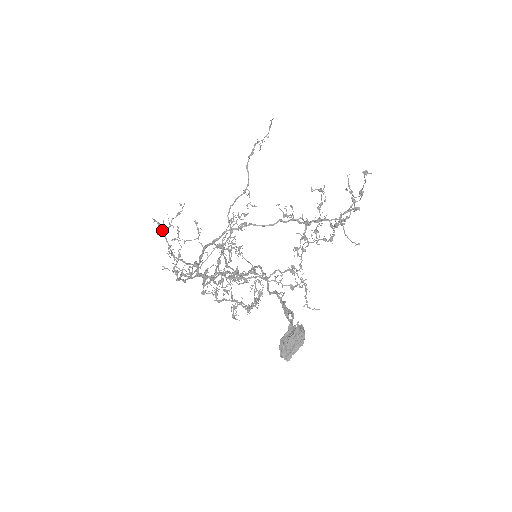
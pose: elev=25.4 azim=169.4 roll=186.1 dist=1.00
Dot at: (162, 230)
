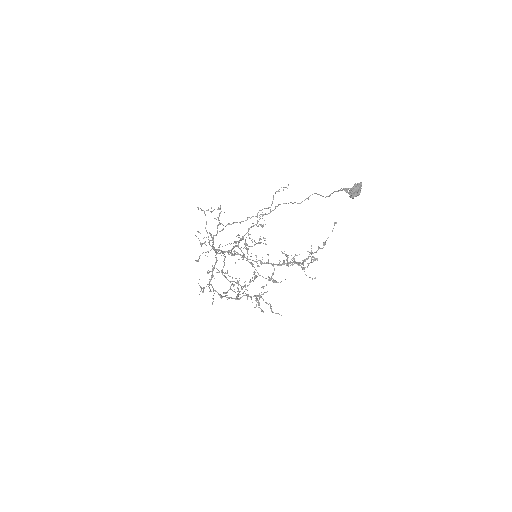
Dot at: occluded
